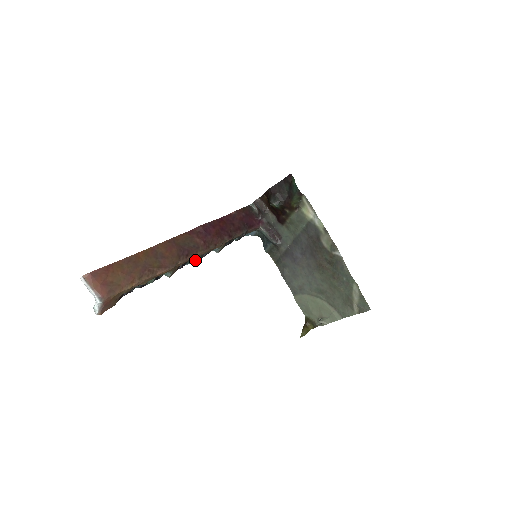
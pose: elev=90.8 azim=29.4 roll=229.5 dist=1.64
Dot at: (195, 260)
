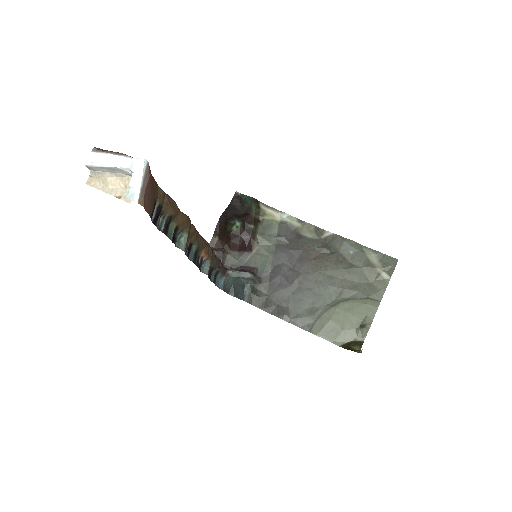
Dot at: (194, 262)
